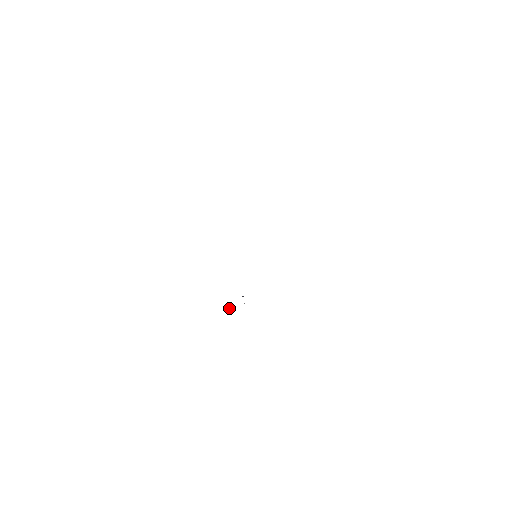
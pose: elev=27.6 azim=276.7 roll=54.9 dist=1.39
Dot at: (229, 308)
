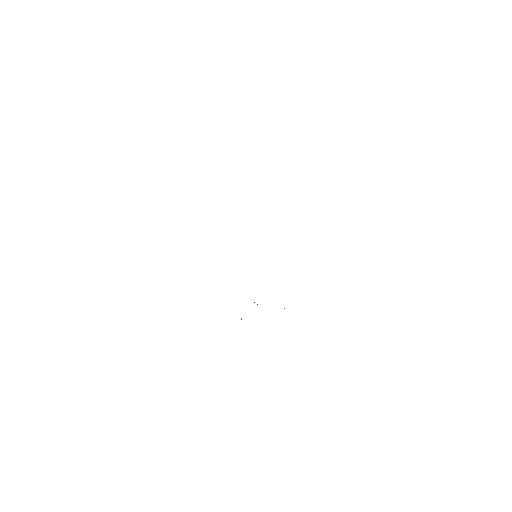
Dot at: occluded
